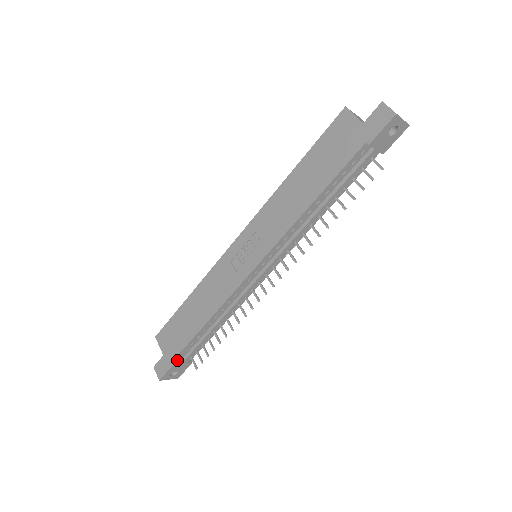
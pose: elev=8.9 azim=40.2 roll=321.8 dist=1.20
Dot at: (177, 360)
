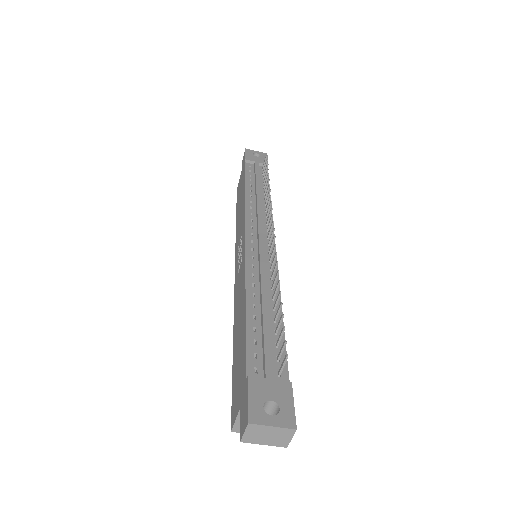
Dot at: (255, 380)
